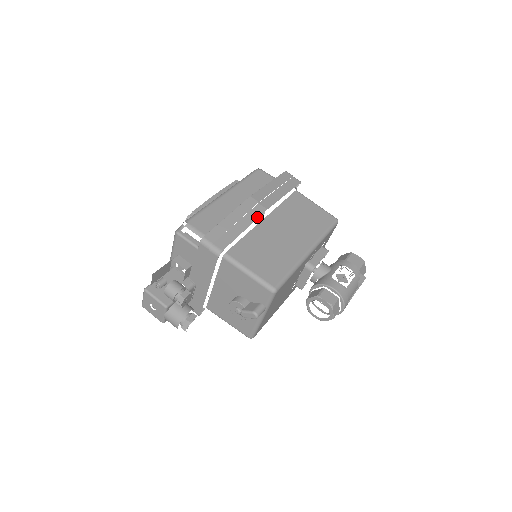
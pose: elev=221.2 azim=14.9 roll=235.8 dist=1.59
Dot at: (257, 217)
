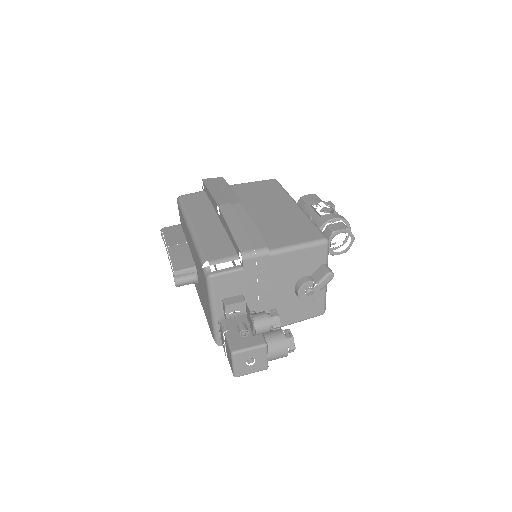
Dot at: (245, 211)
